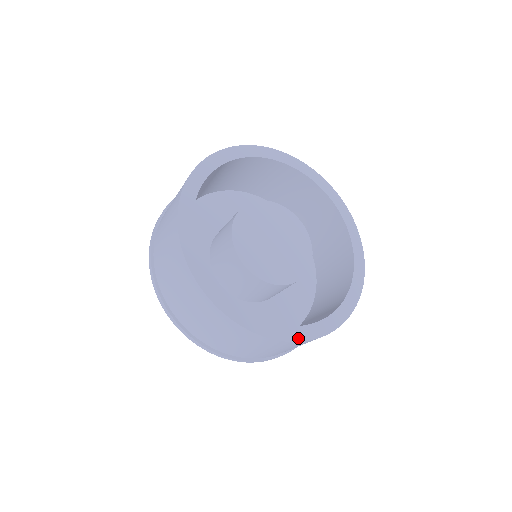
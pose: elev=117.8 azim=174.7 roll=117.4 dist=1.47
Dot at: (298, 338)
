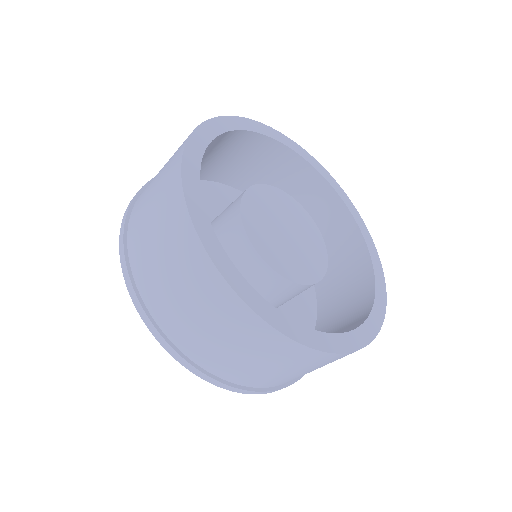
Dot at: (382, 278)
